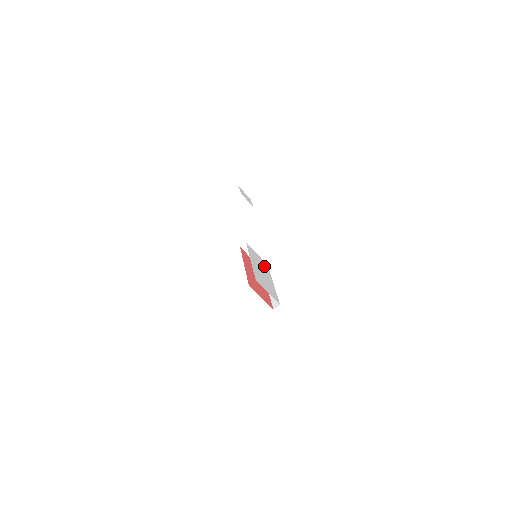
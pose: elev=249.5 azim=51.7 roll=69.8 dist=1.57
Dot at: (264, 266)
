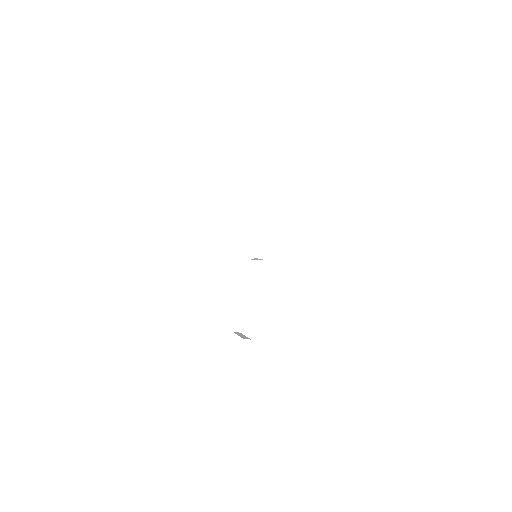
Dot at: occluded
